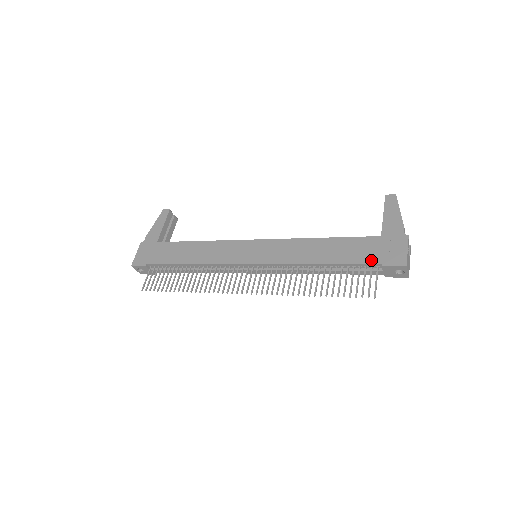
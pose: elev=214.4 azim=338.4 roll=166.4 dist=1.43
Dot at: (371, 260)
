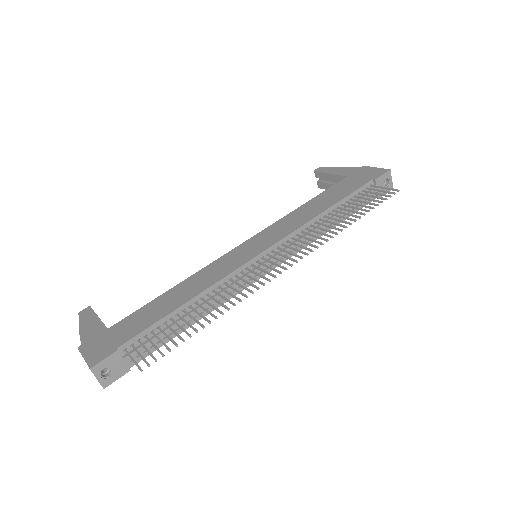
Dot at: (363, 183)
